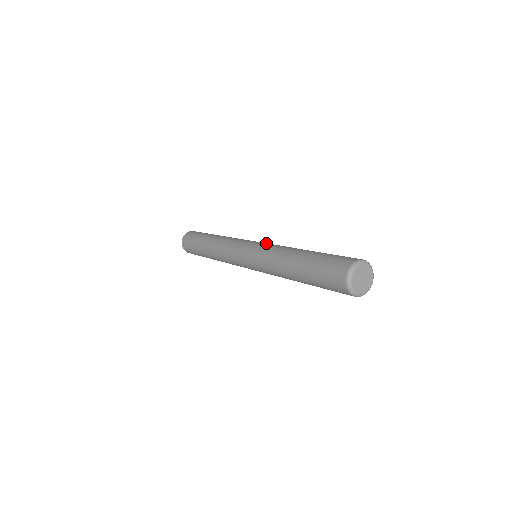
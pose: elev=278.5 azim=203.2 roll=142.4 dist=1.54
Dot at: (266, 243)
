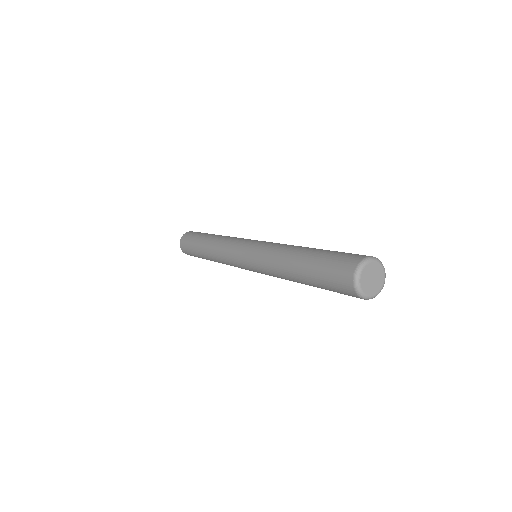
Dot at: occluded
